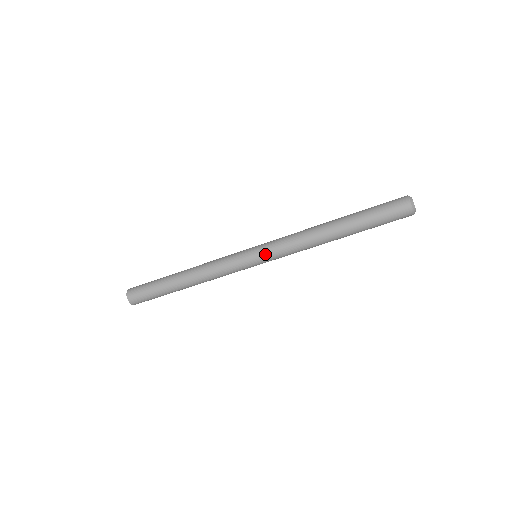
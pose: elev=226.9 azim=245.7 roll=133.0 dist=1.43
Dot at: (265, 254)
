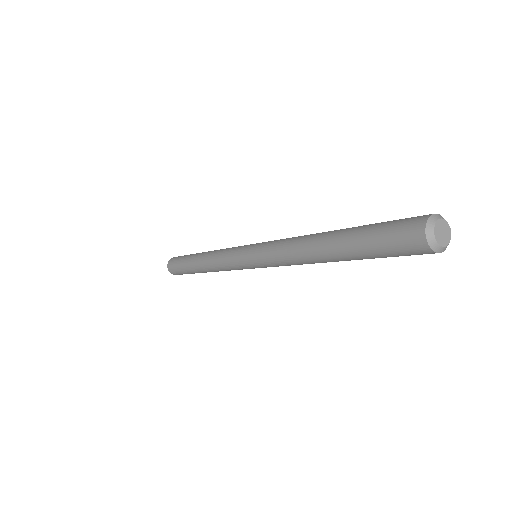
Dot at: (261, 266)
